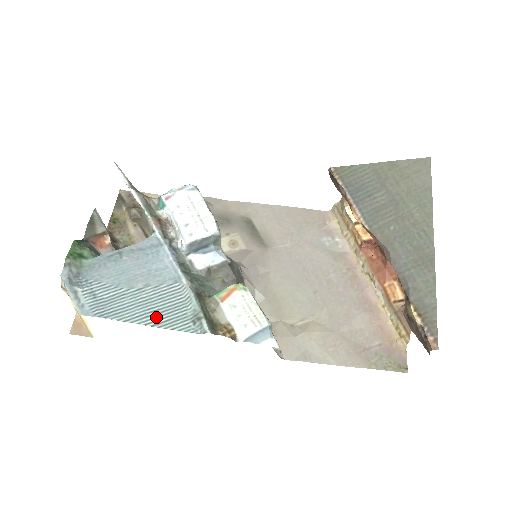
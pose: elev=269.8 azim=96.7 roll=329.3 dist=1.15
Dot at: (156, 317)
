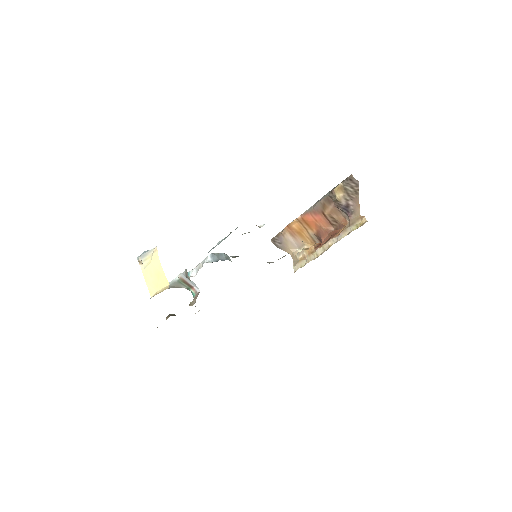
Dot at: occluded
